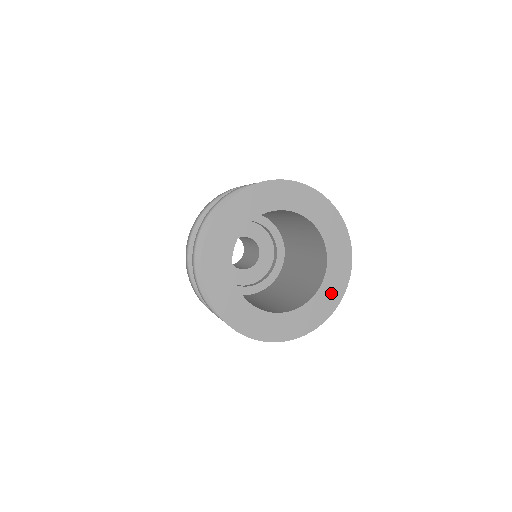
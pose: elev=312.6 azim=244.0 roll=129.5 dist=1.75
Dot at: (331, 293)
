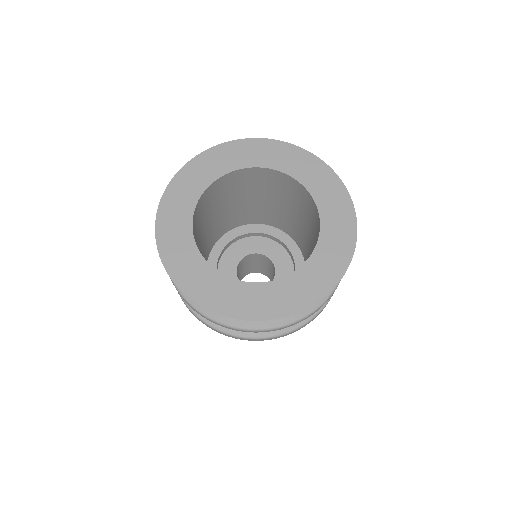
Dot at: (314, 280)
